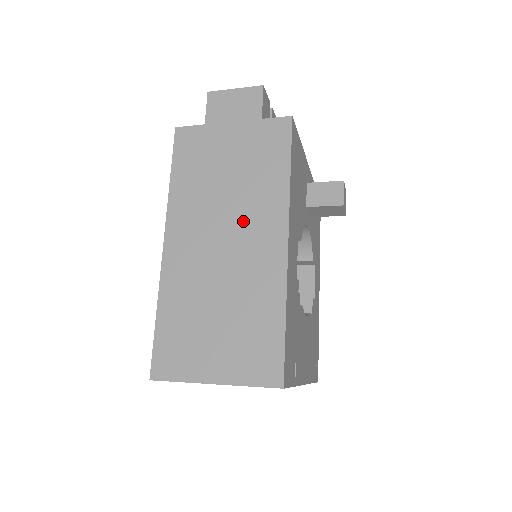
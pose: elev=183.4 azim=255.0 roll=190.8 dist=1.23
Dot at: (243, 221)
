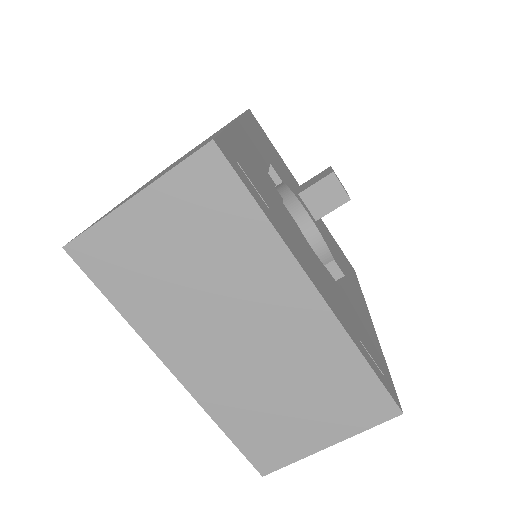
Dot at: occluded
